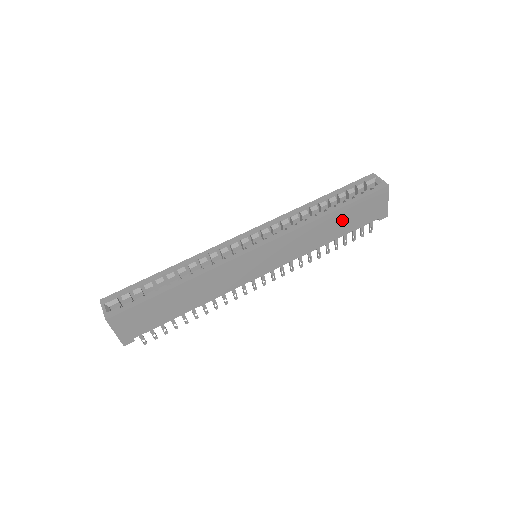
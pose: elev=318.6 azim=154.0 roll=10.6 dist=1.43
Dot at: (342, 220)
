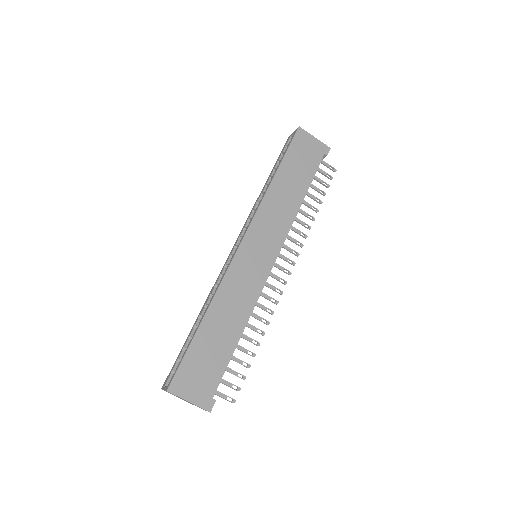
Dot at: (292, 176)
